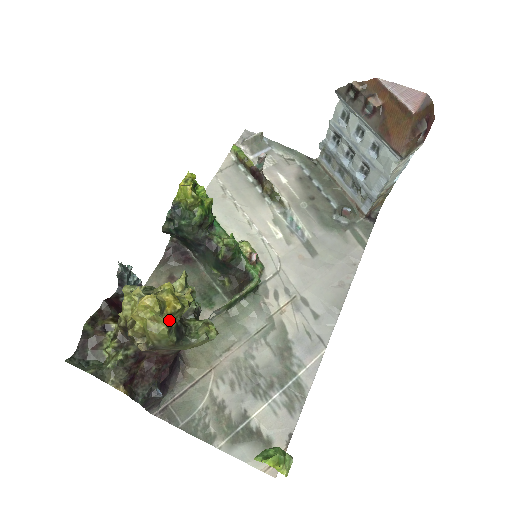
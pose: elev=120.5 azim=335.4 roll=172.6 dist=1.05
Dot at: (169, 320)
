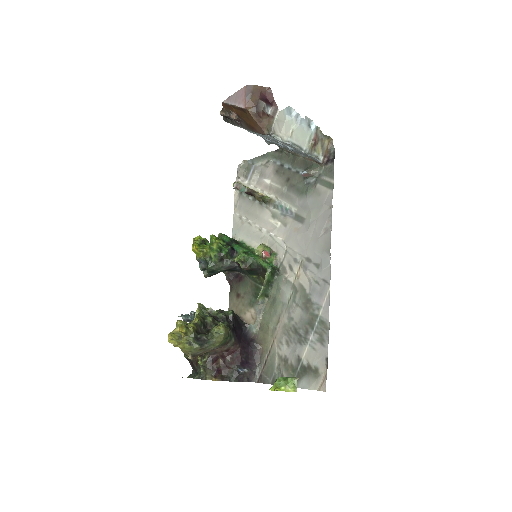
Dot at: (187, 339)
